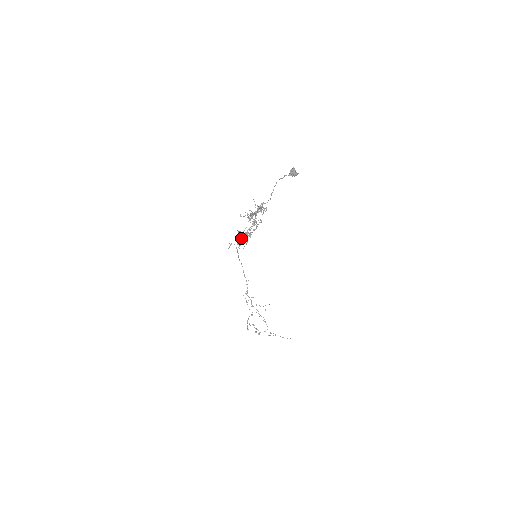
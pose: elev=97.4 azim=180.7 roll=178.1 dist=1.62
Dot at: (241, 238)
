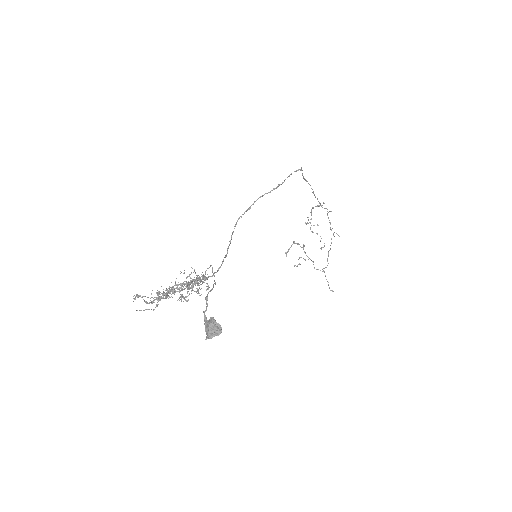
Dot at: occluded
